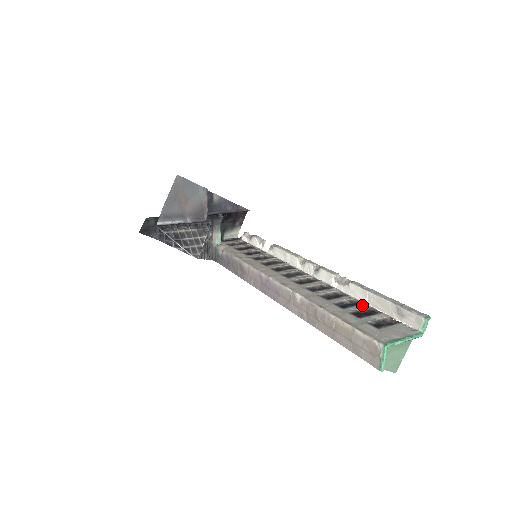
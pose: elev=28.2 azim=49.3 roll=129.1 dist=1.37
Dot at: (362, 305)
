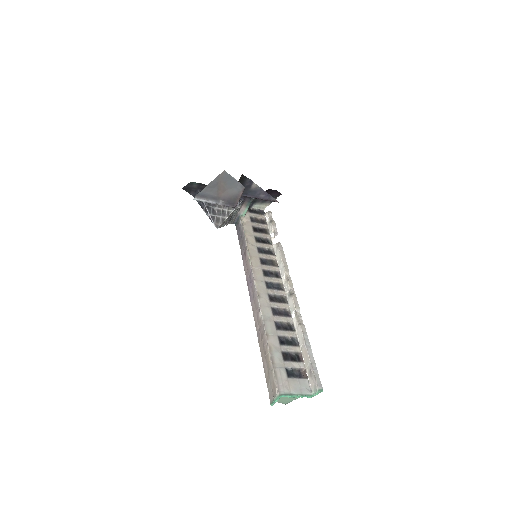
Dot at: (296, 347)
